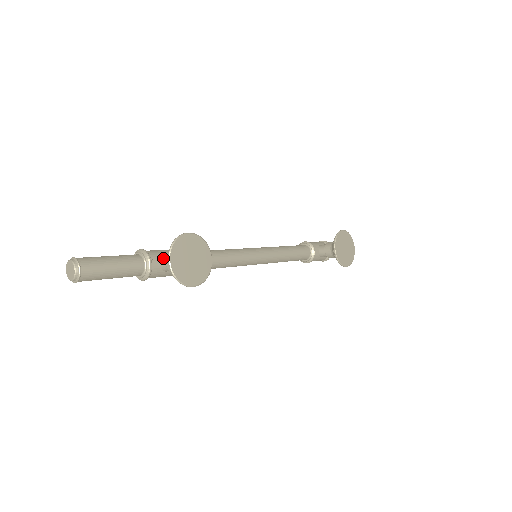
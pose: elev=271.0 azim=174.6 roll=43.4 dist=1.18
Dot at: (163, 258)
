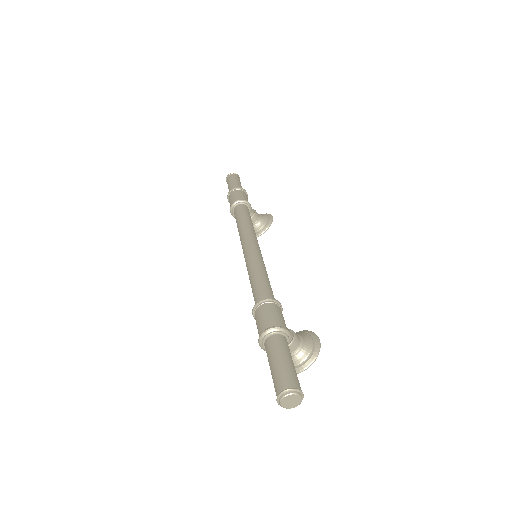
Dot at: occluded
